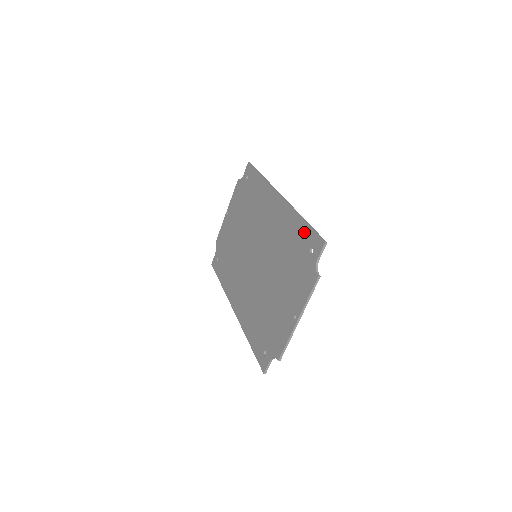
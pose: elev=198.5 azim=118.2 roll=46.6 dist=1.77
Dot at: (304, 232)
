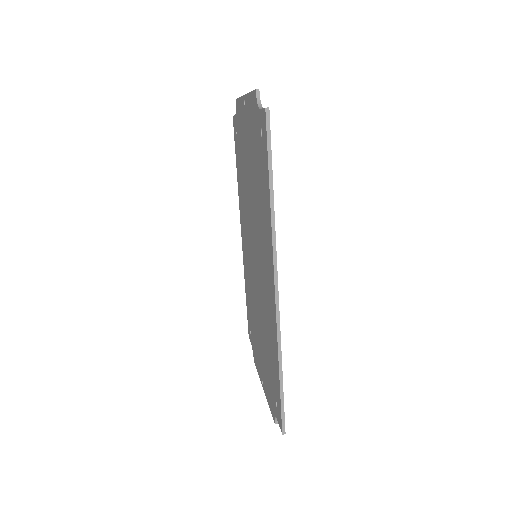
Dot at: (277, 383)
